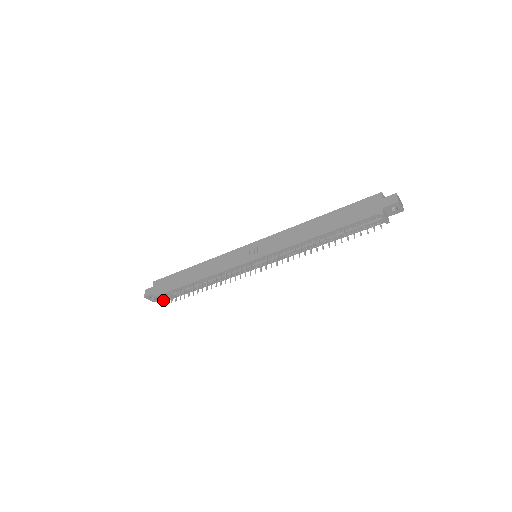
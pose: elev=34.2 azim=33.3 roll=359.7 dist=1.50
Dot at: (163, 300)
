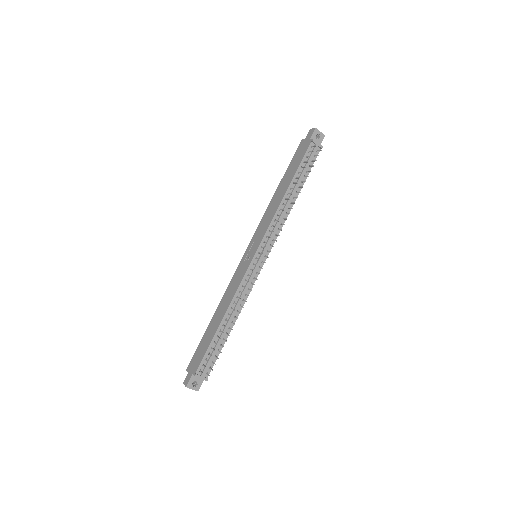
Dot at: (206, 373)
